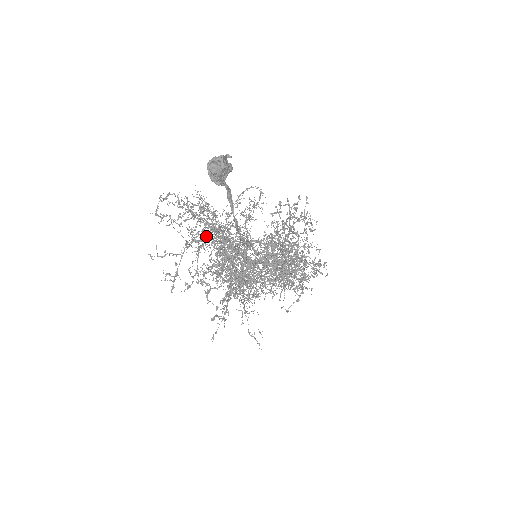
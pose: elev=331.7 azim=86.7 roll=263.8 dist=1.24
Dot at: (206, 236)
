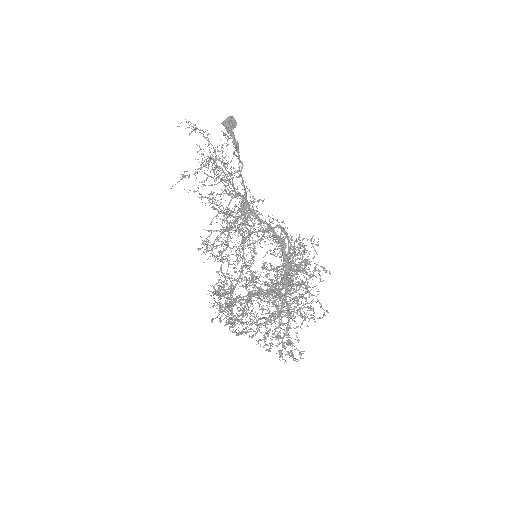
Dot at: (215, 166)
